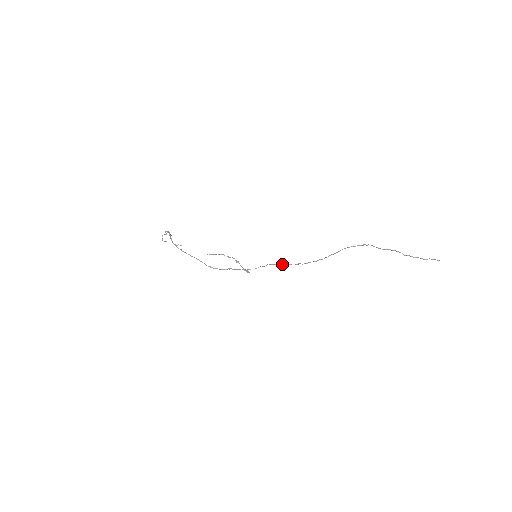
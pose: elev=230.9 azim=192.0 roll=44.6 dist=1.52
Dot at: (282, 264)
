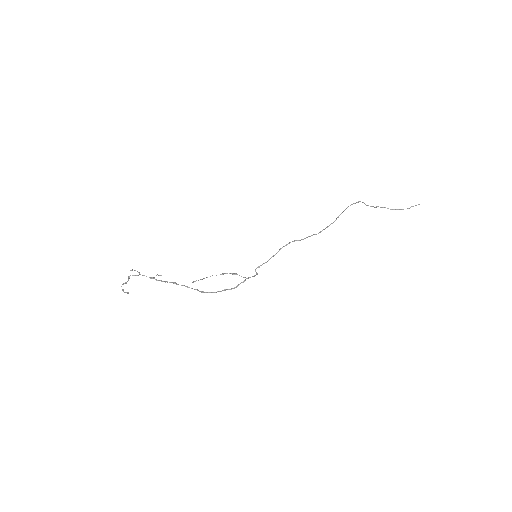
Dot at: (297, 240)
